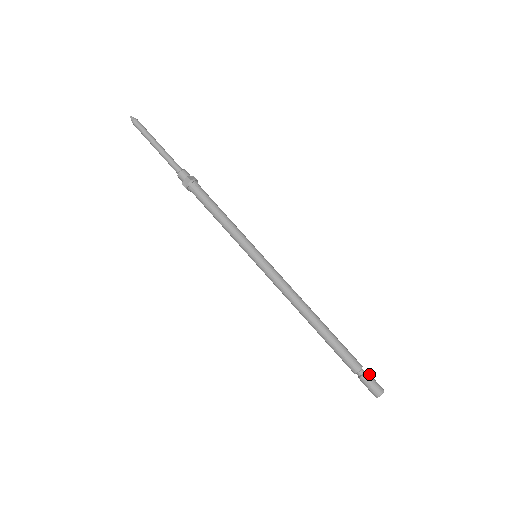
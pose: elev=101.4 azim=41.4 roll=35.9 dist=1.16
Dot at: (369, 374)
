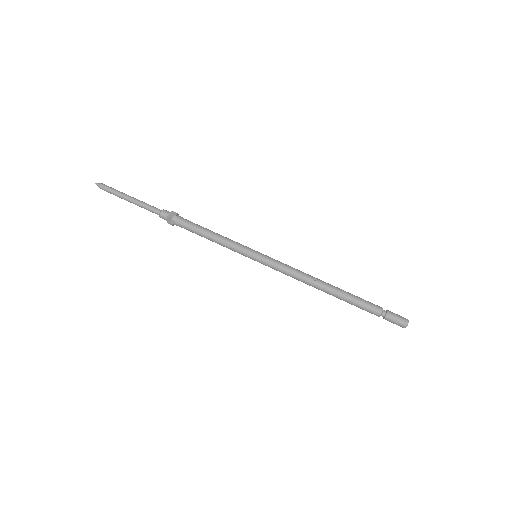
Dot at: (391, 313)
